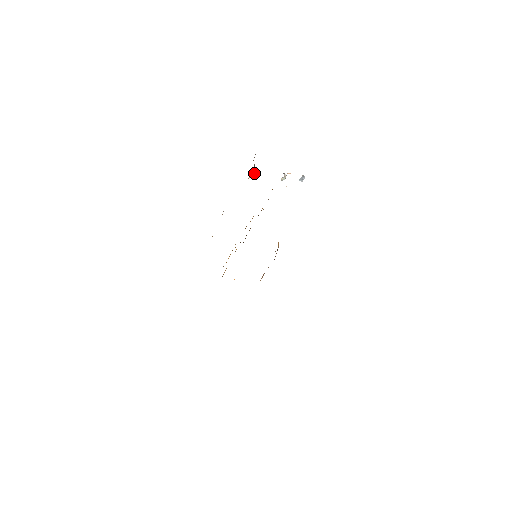
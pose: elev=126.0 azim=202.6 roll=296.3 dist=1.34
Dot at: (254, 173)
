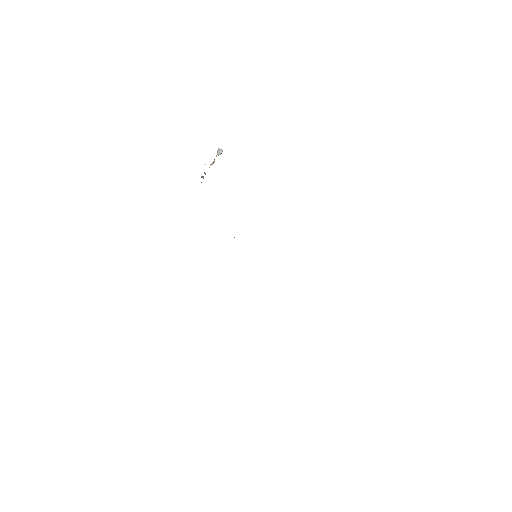
Dot at: (203, 177)
